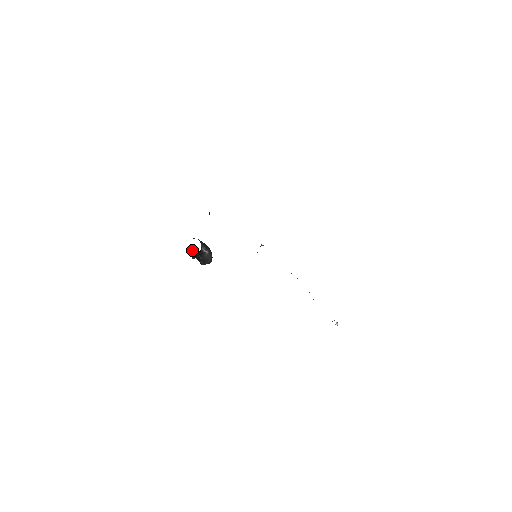
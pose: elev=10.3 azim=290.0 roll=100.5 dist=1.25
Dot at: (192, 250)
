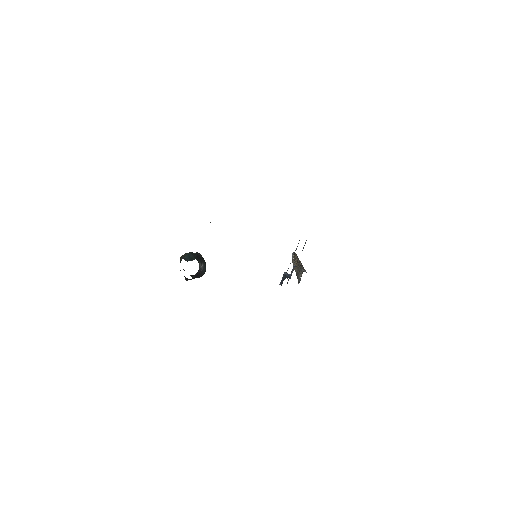
Dot at: (180, 261)
